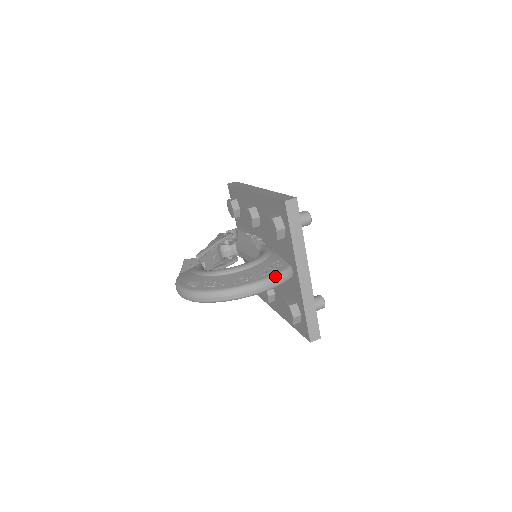
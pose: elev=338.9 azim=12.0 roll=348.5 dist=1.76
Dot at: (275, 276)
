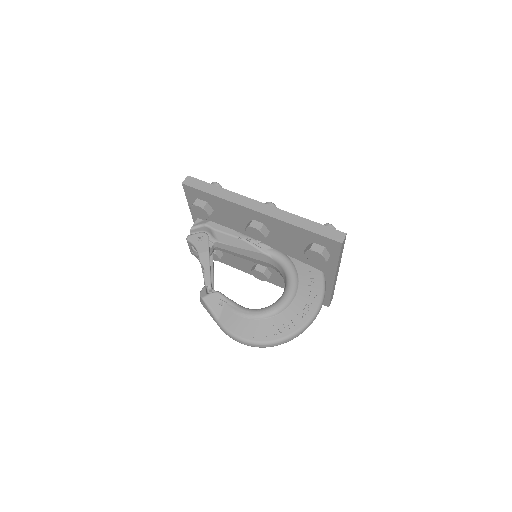
Dot at: (324, 292)
